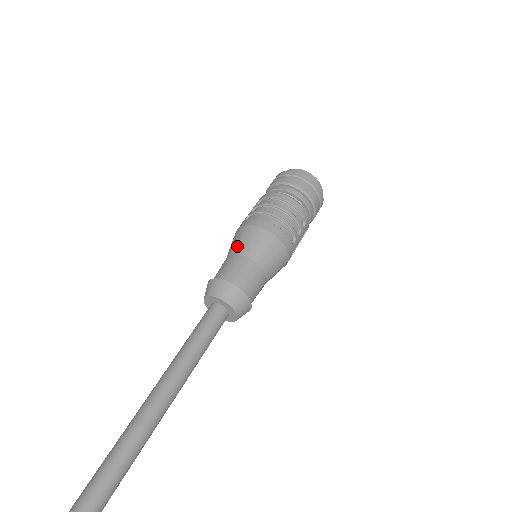
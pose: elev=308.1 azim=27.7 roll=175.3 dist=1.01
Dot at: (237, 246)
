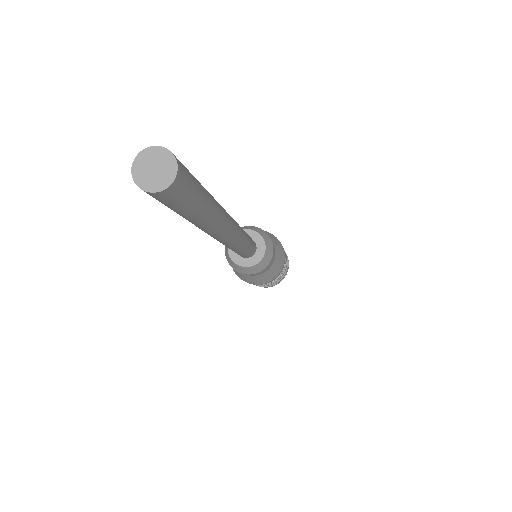
Dot at: occluded
